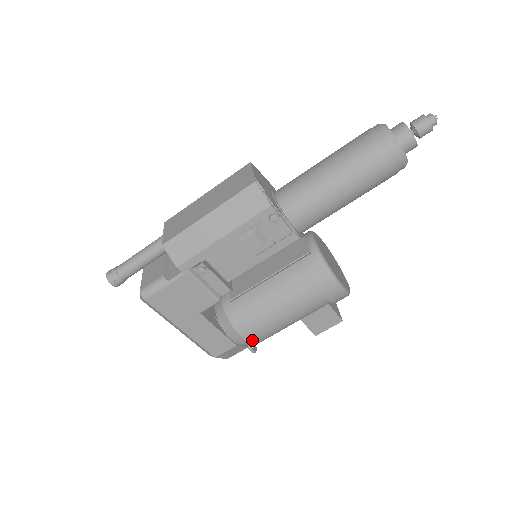
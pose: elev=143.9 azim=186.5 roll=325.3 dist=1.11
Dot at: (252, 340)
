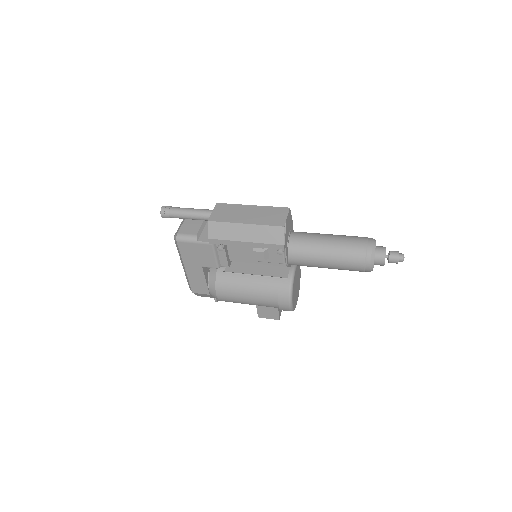
Dot at: (221, 298)
